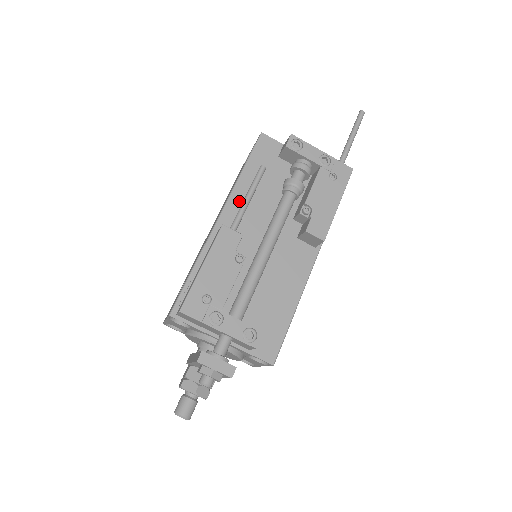
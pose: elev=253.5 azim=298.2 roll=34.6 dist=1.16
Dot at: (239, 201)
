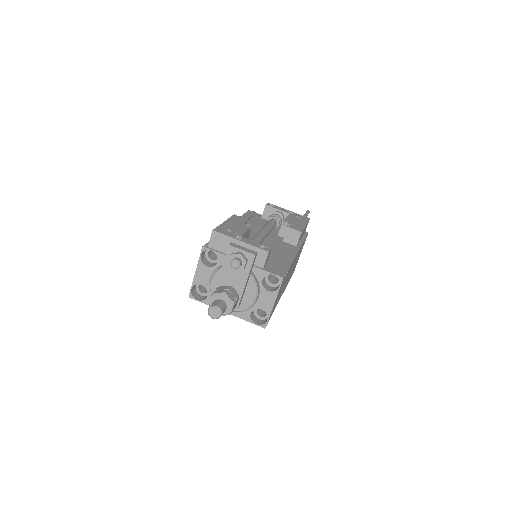
Dot at: occluded
